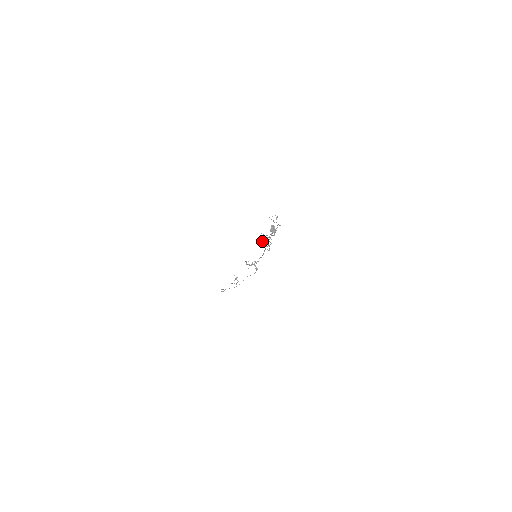
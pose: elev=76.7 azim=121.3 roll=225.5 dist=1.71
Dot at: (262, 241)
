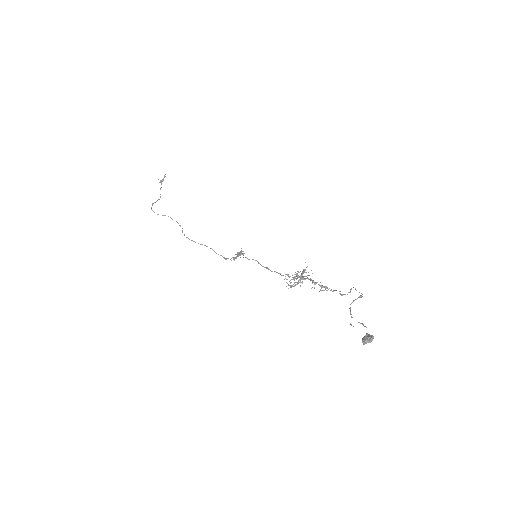
Dot at: occluded
